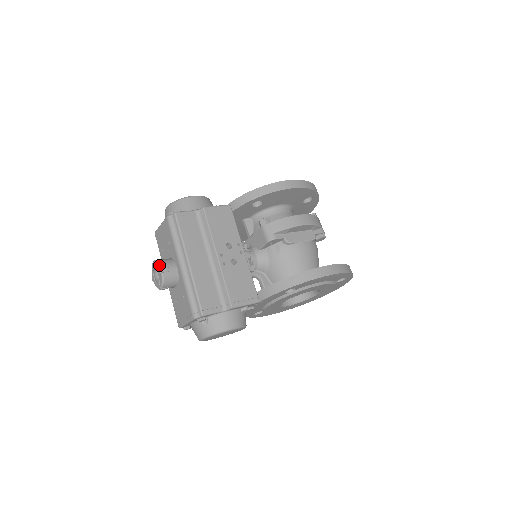
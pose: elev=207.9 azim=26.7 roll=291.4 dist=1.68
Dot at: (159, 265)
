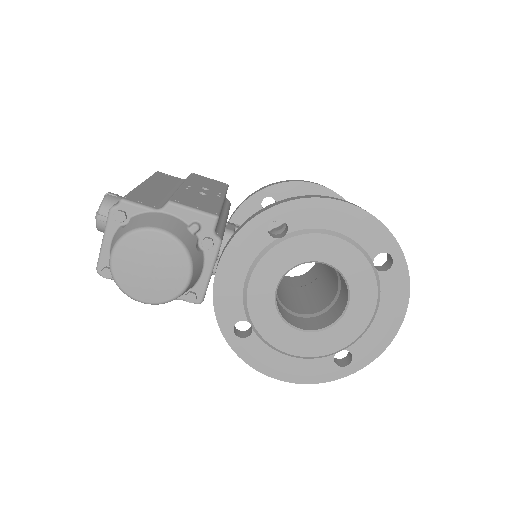
Dot at: occluded
